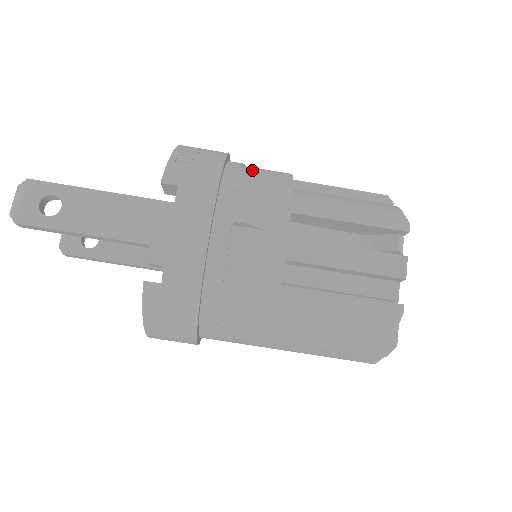
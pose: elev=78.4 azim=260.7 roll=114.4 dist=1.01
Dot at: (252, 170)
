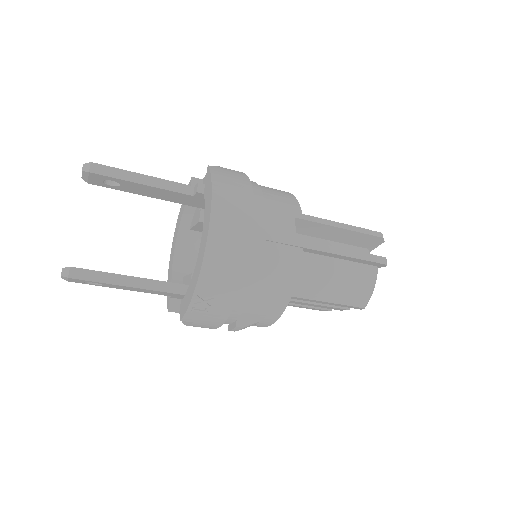
Dot at: (259, 293)
